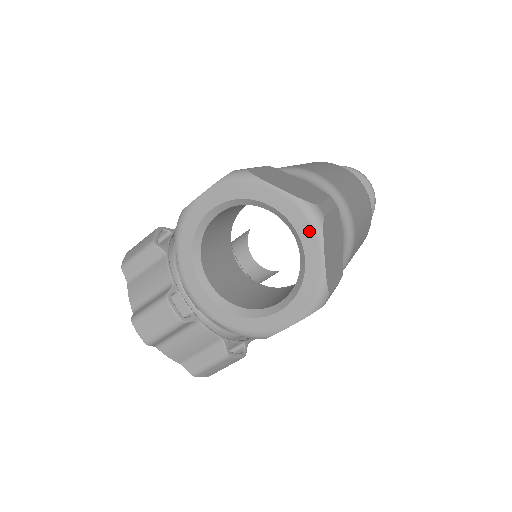
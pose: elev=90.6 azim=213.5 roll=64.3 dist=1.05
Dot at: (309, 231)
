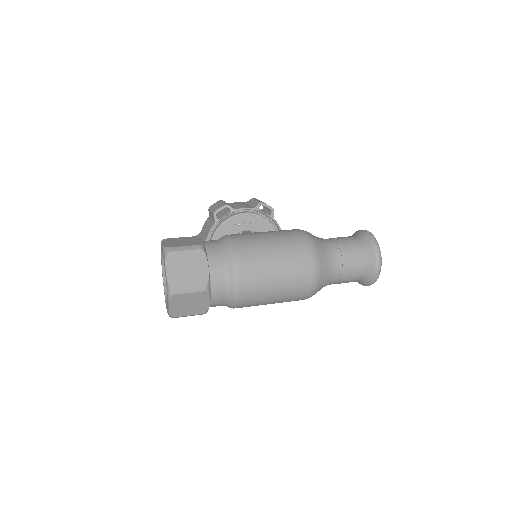
Dot at: (167, 294)
